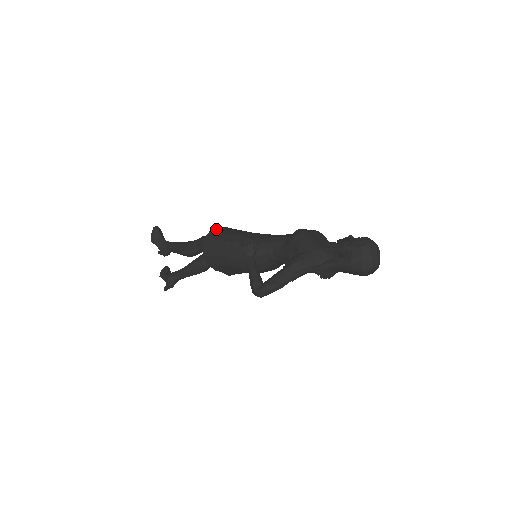
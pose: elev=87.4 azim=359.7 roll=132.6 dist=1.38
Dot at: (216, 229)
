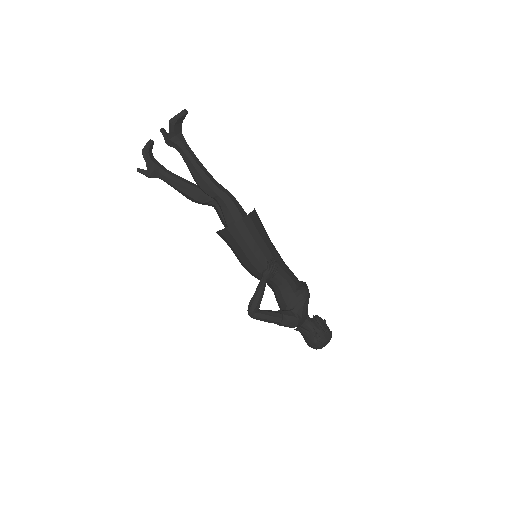
Dot at: (253, 215)
